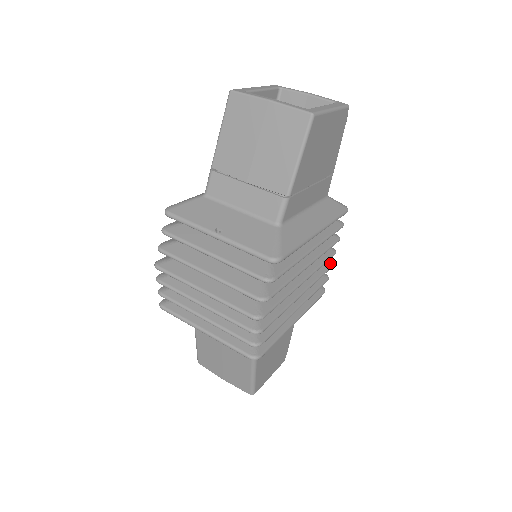
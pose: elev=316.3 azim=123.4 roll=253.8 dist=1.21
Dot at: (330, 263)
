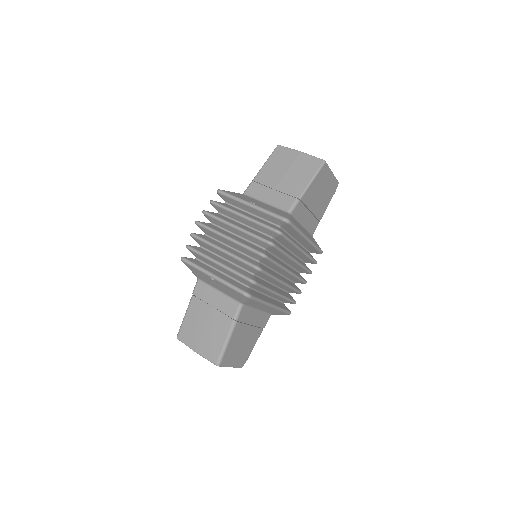
Dot at: (300, 290)
